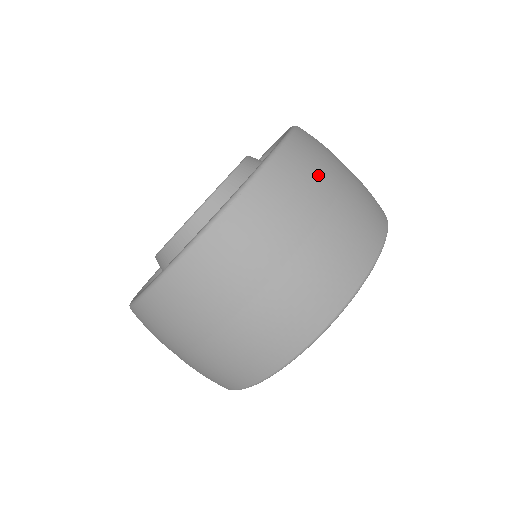
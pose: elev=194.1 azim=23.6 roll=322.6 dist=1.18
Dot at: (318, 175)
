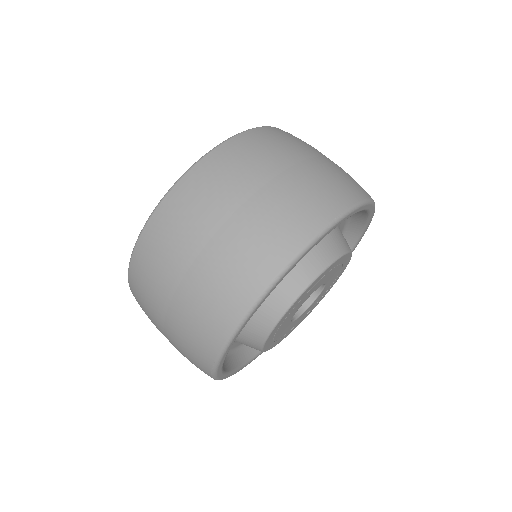
Dot at: (262, 158)
